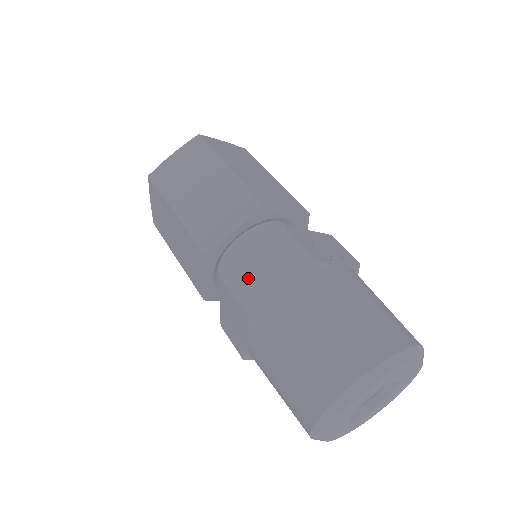
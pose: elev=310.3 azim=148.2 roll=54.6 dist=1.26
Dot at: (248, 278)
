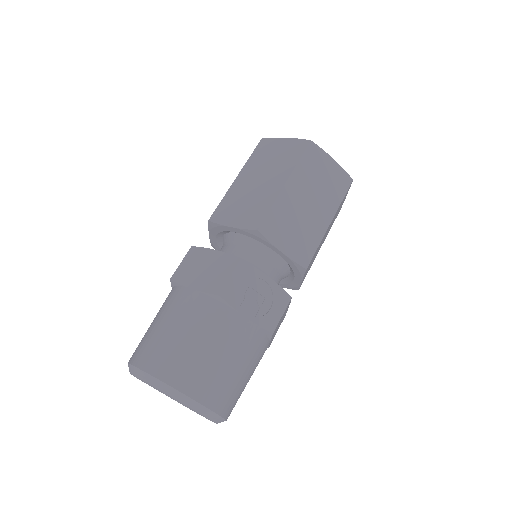
Dot at: (196, 261)
